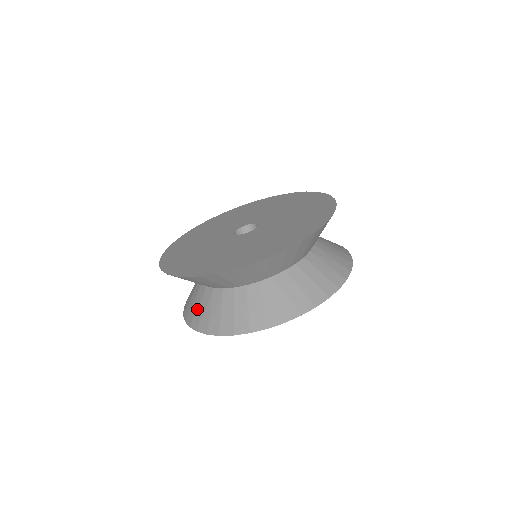
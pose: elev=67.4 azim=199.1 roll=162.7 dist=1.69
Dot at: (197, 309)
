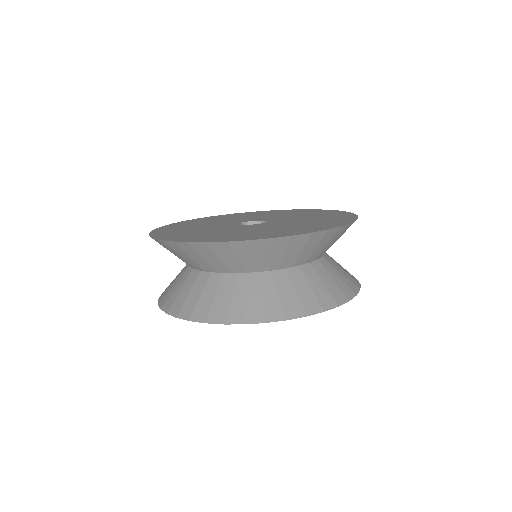
Dot at: (232, 300)
